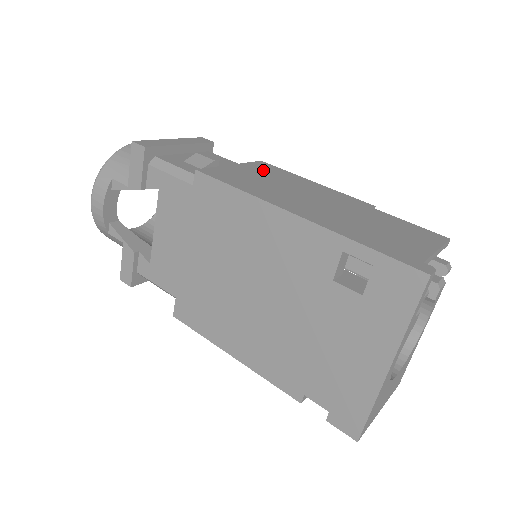
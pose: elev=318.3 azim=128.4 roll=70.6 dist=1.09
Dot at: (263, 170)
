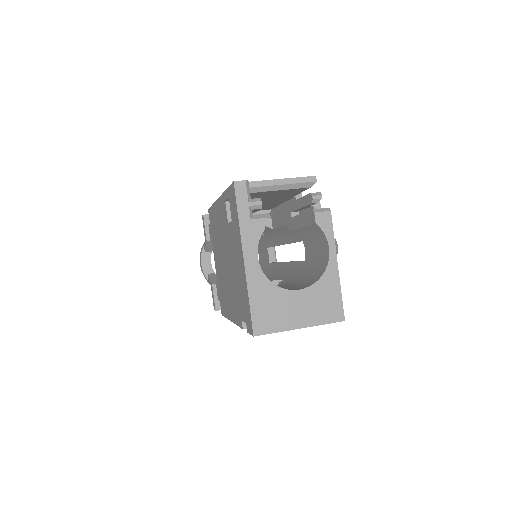
Dot at: occluded
